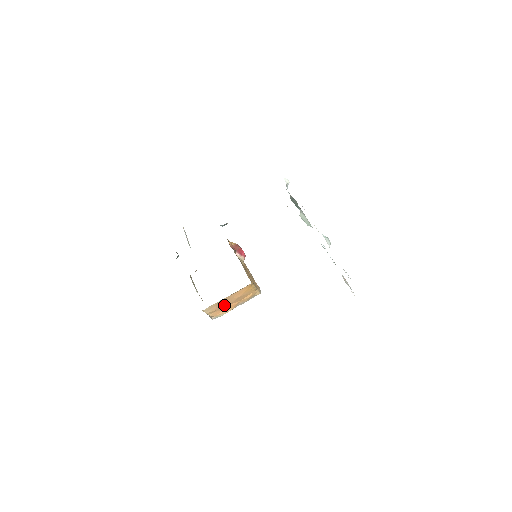
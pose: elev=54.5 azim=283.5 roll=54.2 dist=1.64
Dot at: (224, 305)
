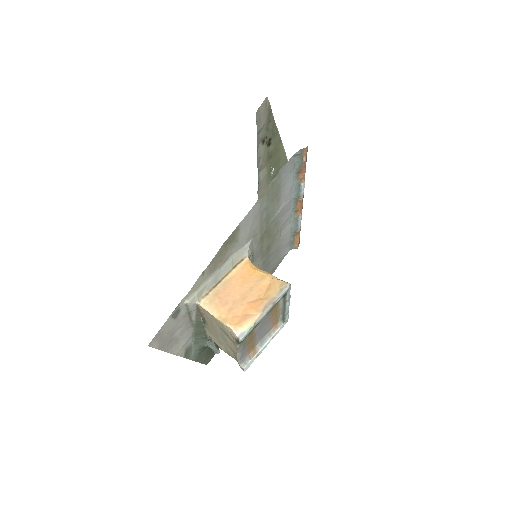
Dot at: (235, 302)
